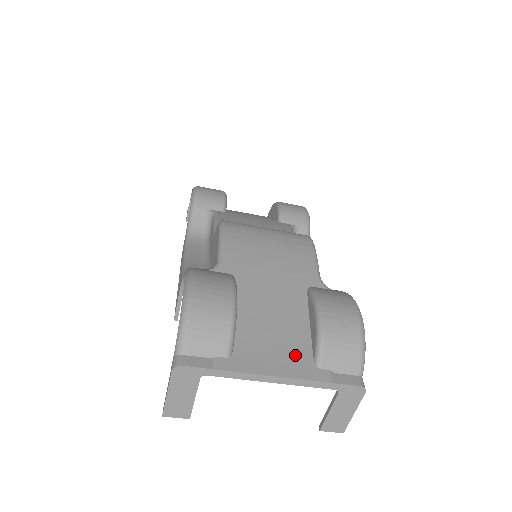
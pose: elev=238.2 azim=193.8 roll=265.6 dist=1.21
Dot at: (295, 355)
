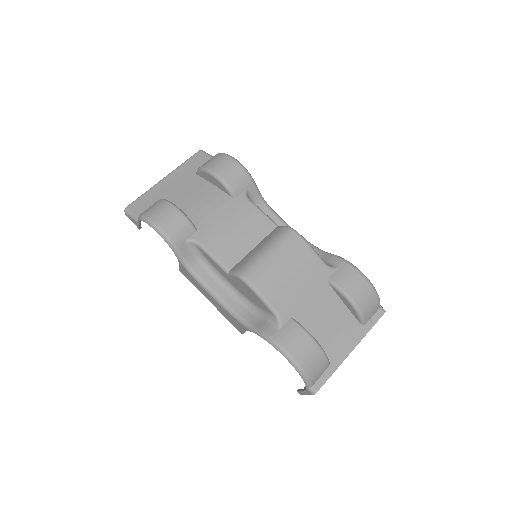
Dot at: (351, 330)
